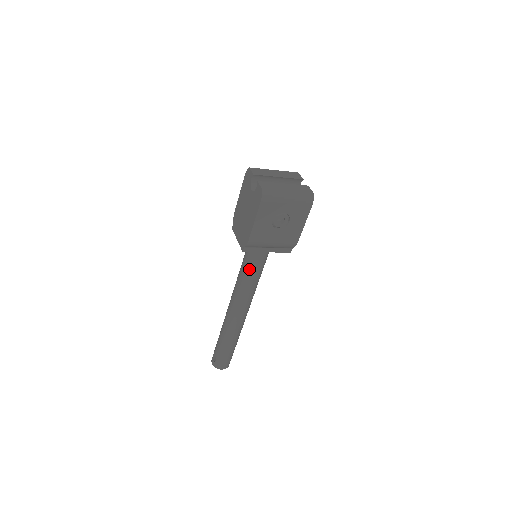
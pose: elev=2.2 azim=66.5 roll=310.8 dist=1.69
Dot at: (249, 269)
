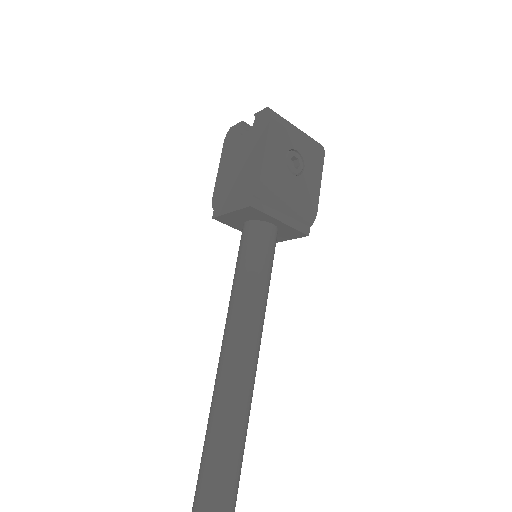
Dot at: (253, 266)
